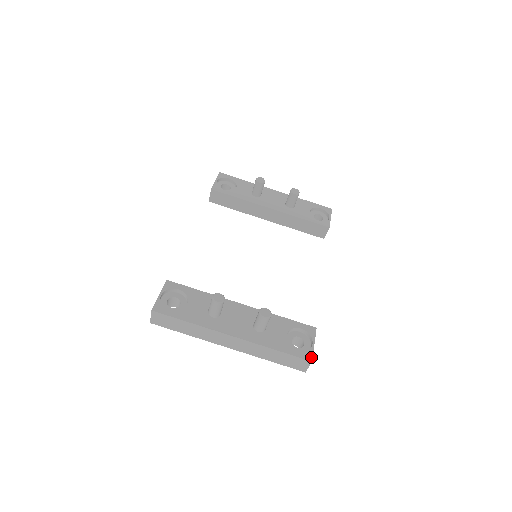
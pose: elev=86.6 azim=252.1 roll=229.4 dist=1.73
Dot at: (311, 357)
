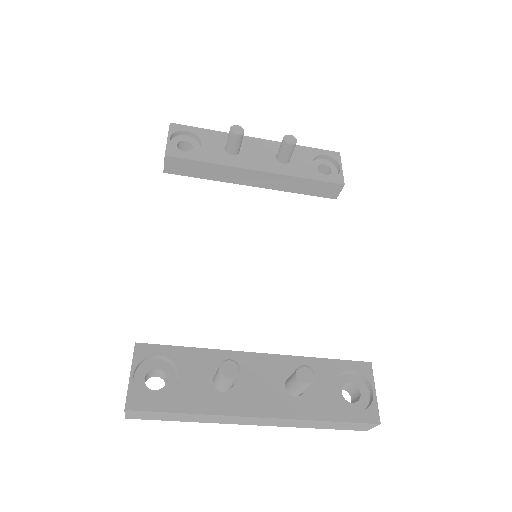
Dot at: (377, 417)
